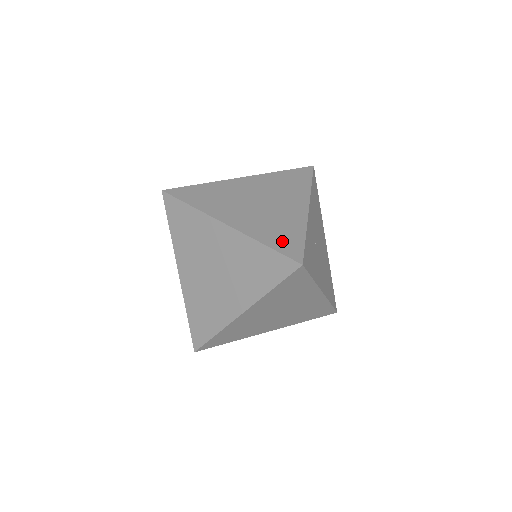
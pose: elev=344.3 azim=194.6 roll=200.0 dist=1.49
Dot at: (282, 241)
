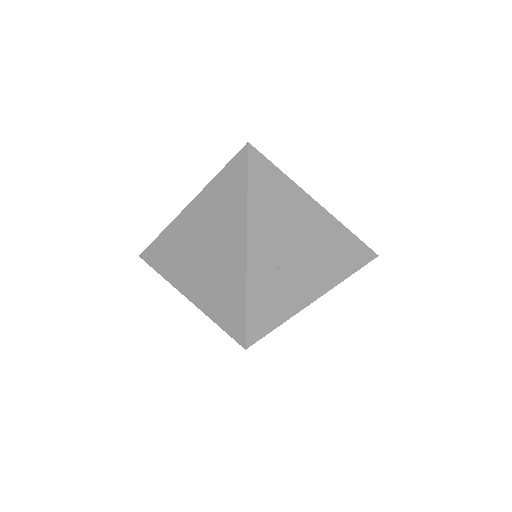
Dot at: (227, 314)
